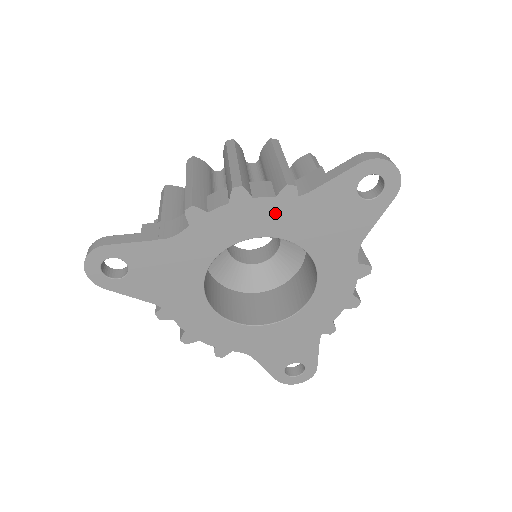
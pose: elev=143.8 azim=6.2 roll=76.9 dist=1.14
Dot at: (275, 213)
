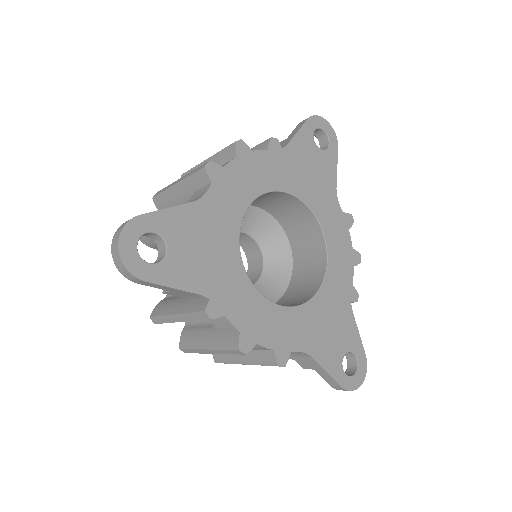
Dot at: (272, 165)
